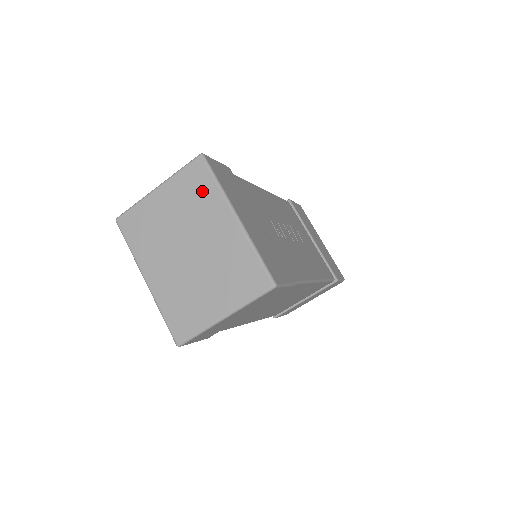
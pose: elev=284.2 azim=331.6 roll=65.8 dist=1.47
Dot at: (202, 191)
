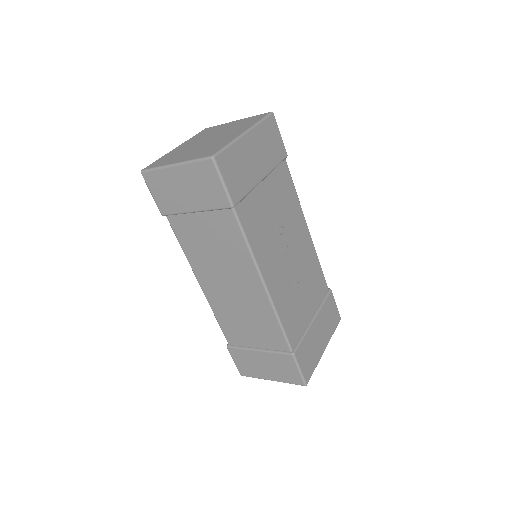
Dot at: (250, 122)
